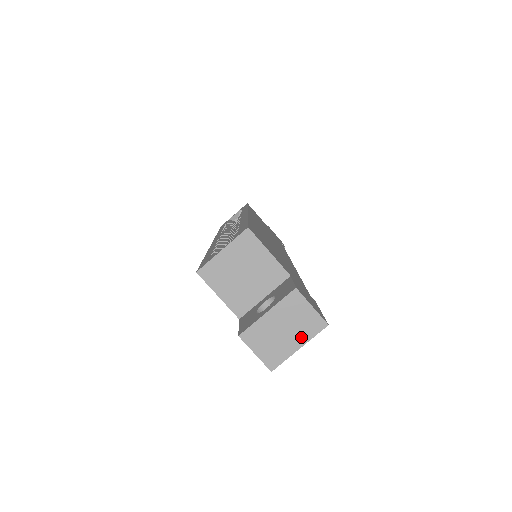
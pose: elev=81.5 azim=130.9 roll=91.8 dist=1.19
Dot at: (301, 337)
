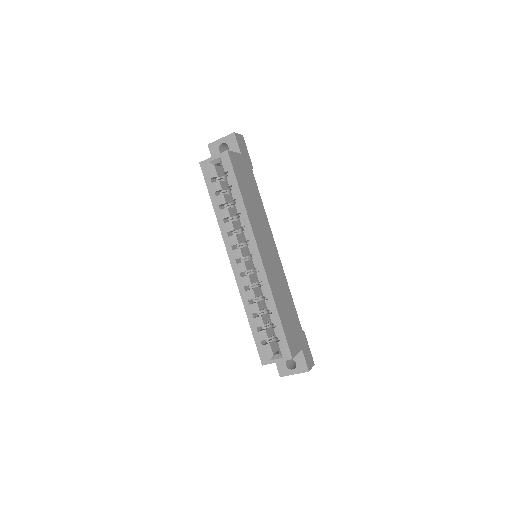
Dot at: occluded
